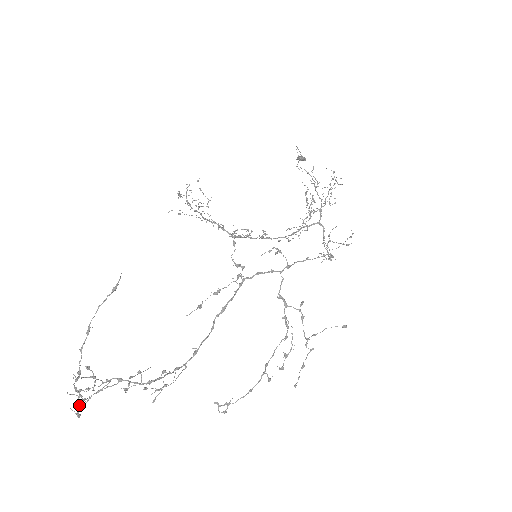
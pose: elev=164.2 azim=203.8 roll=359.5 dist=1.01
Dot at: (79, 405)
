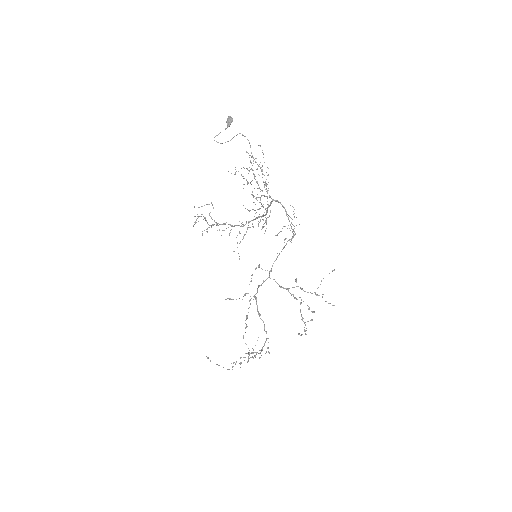
Dot at: occluded
